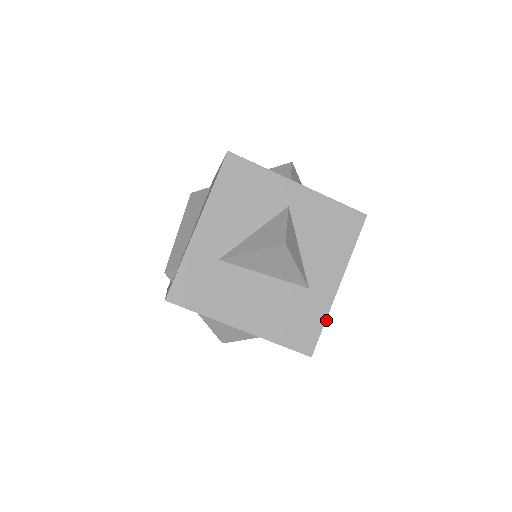
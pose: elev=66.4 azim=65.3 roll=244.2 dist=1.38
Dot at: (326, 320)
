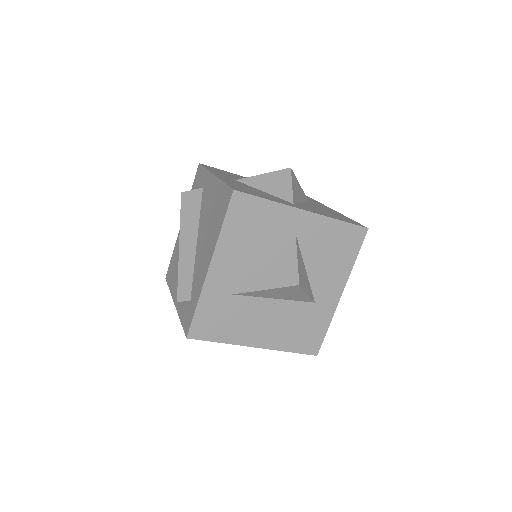
Dot at: occluded
